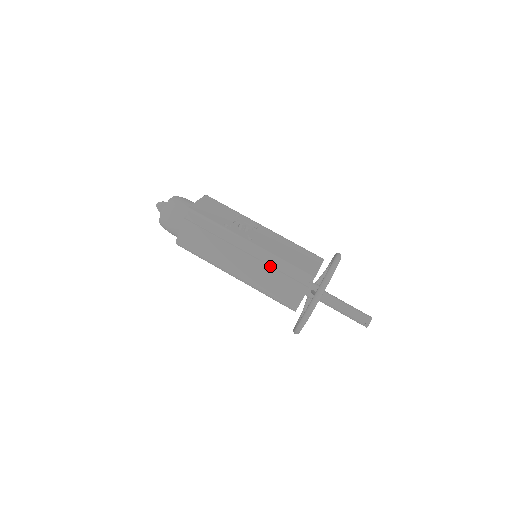
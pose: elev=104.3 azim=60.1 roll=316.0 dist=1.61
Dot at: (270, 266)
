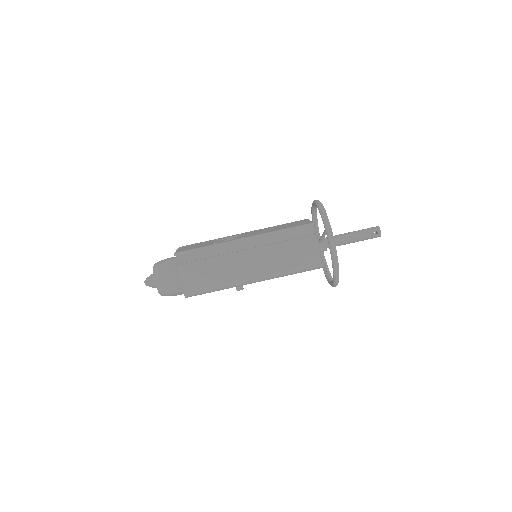
Dot at: (274, 243)
